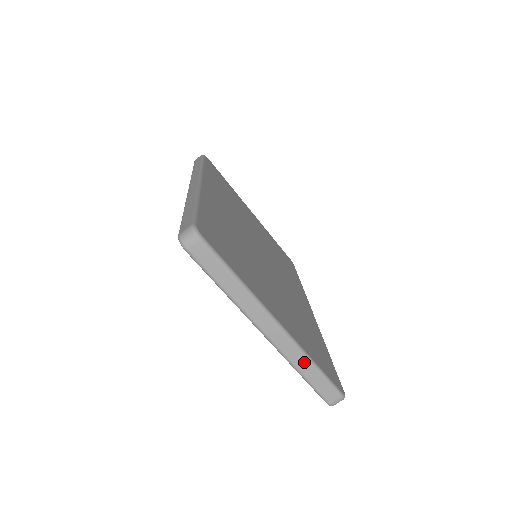
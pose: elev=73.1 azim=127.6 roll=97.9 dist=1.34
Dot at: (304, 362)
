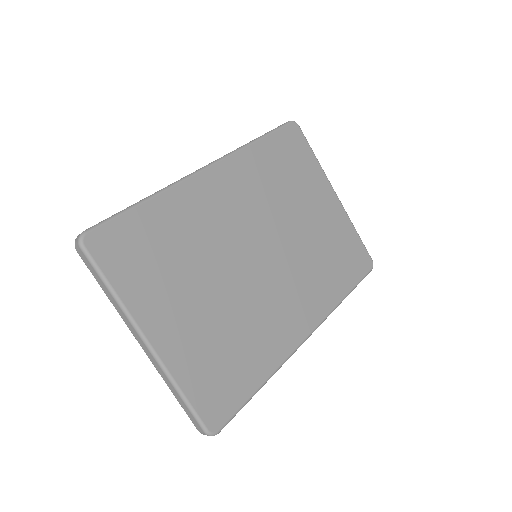
Dot at: (171, 385)
